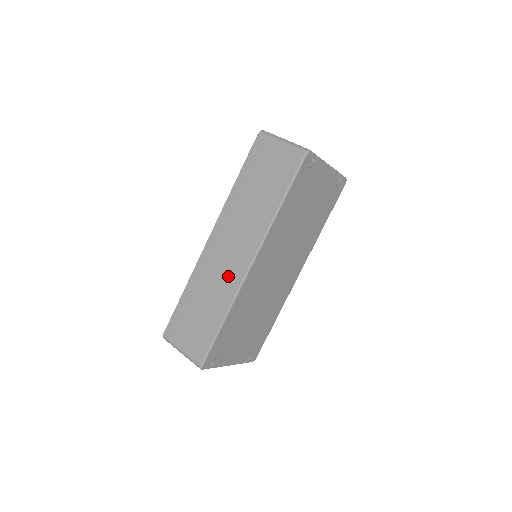
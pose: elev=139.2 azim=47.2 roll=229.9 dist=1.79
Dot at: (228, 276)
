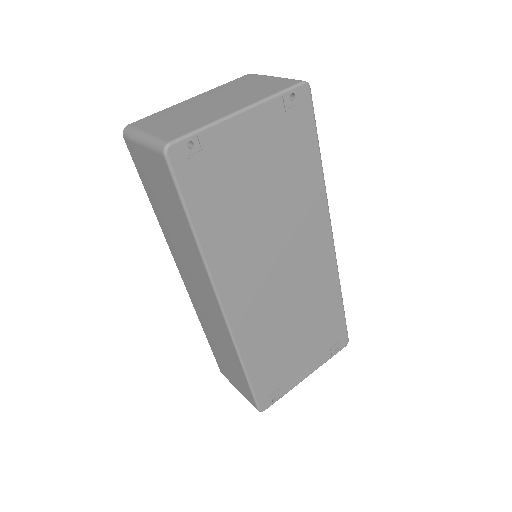
Dot at: (216, 322)
